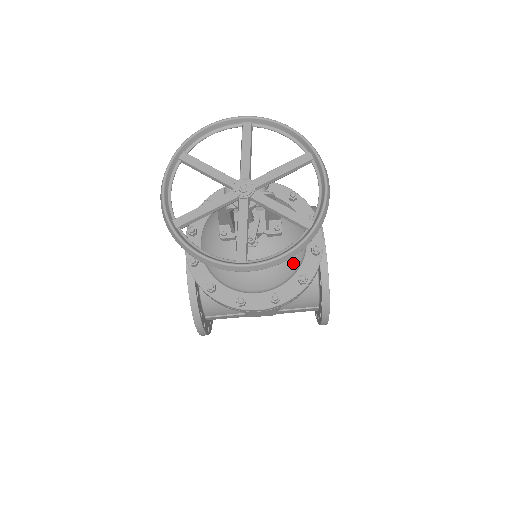
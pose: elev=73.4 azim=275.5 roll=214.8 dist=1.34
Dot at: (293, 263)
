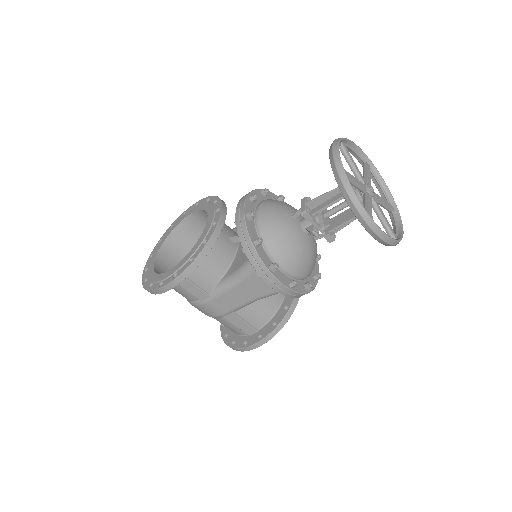
Dot at: (310, 270)
